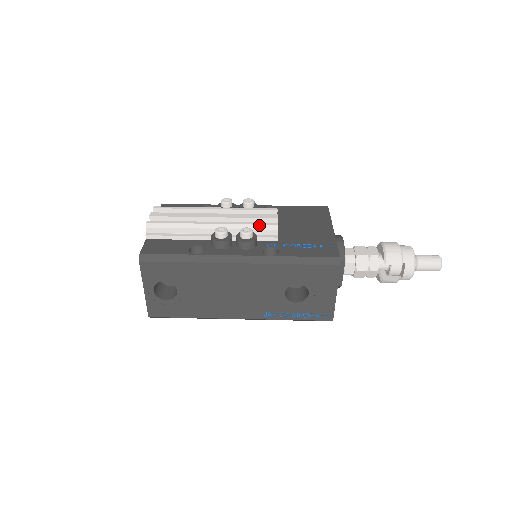
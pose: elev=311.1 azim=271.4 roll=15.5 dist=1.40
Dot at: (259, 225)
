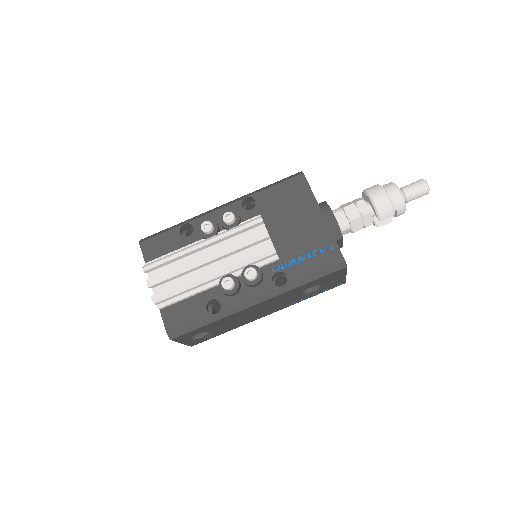
Dot at: (257, 256)
